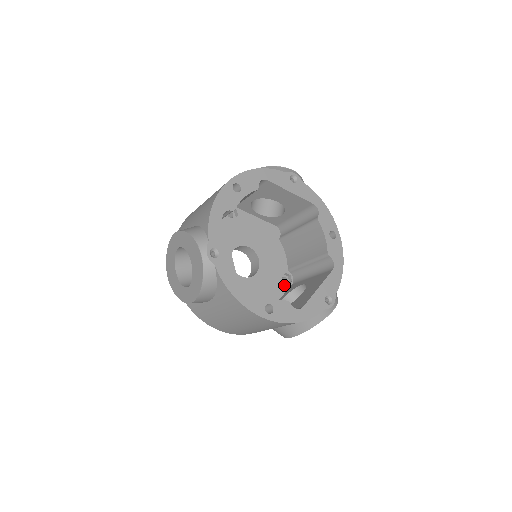
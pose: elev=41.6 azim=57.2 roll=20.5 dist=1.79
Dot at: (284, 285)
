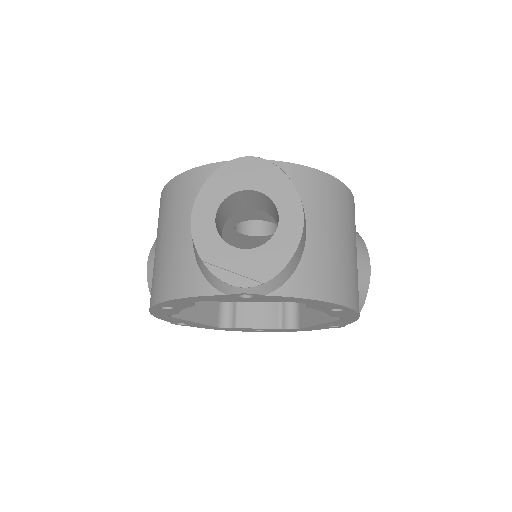
Dot at: occluded
